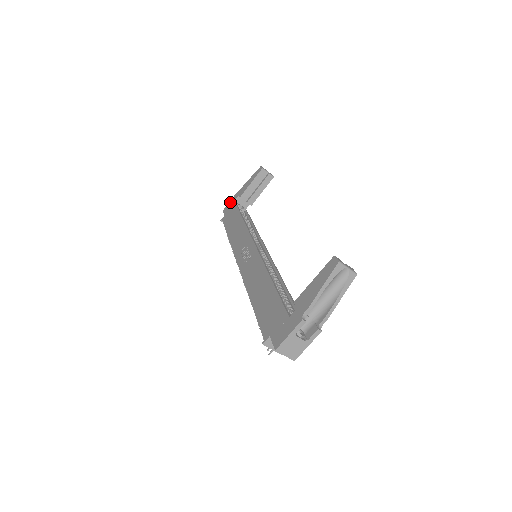
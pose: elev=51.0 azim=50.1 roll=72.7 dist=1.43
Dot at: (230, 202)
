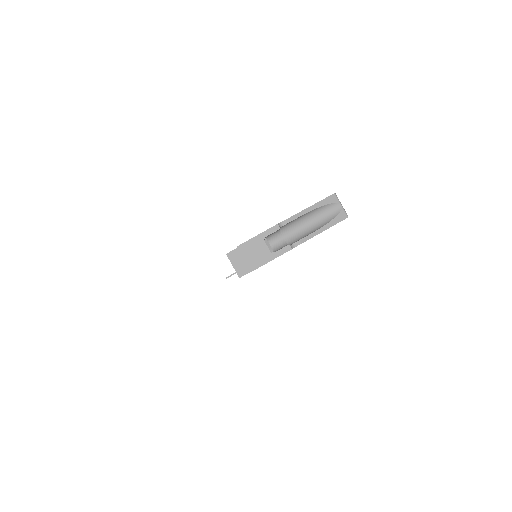
Dot at: occluded
